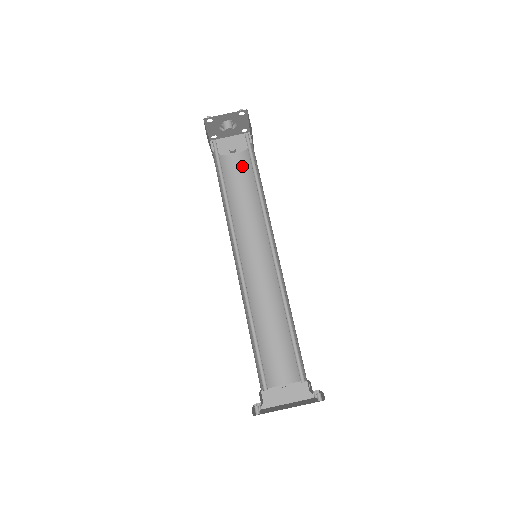
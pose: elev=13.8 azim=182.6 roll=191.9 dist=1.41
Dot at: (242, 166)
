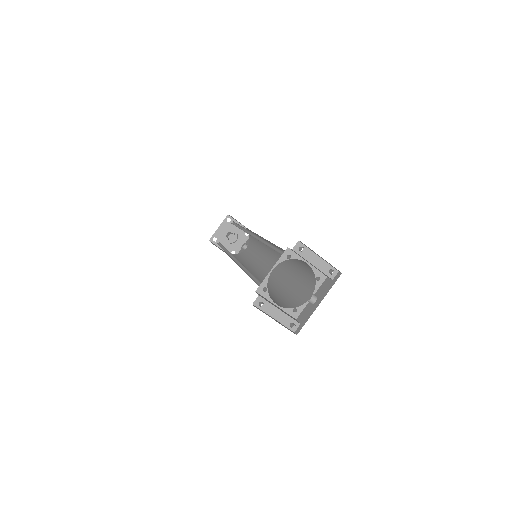
Dot at: (251, 246)
